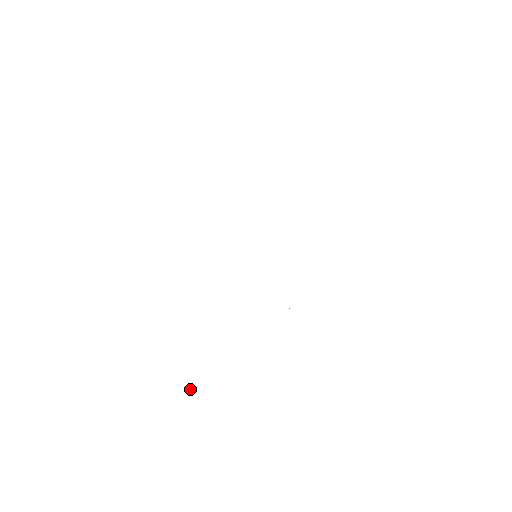
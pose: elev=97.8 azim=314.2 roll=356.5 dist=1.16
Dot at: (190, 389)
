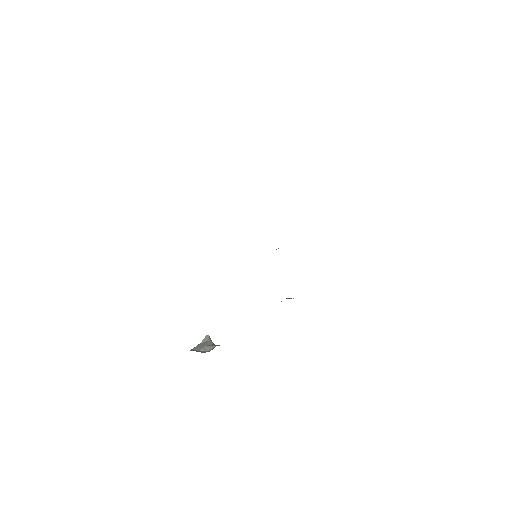
Dot at: (202, 341)
